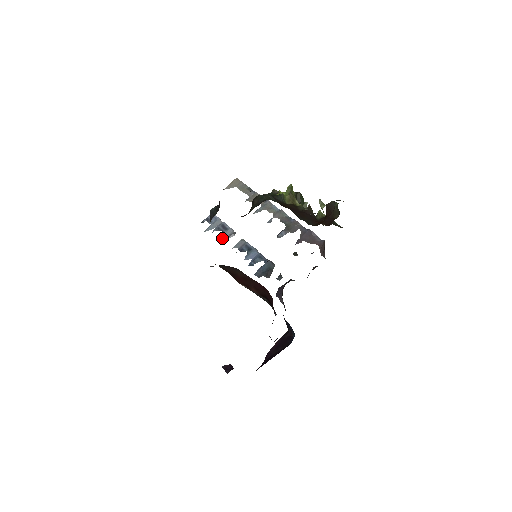
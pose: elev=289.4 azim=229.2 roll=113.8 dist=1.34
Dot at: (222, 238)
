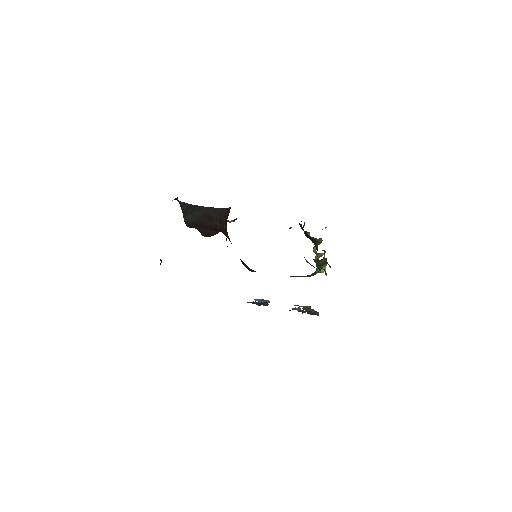
Dot at: (257, 300)
